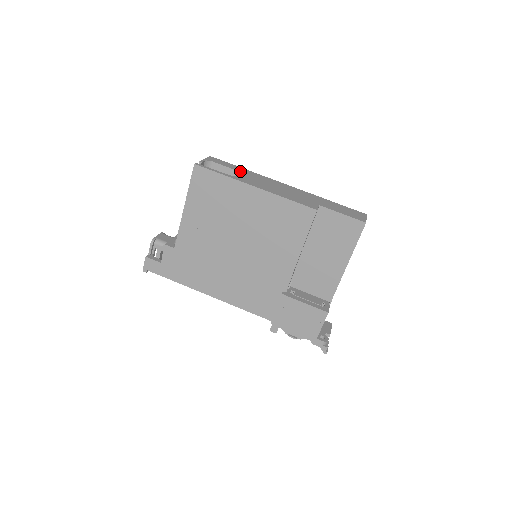
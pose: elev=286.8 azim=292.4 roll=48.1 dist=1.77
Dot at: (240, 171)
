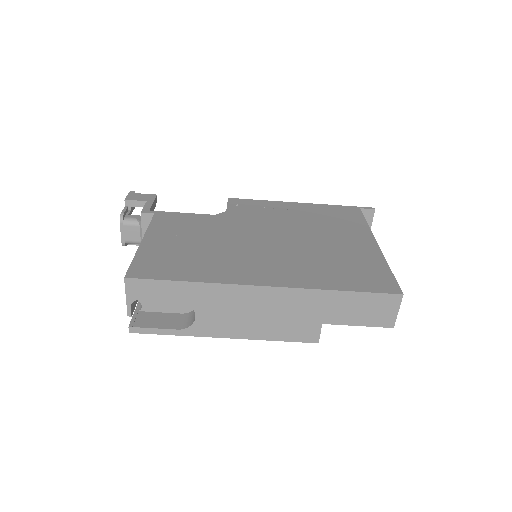
Dot at: (188, 300)
